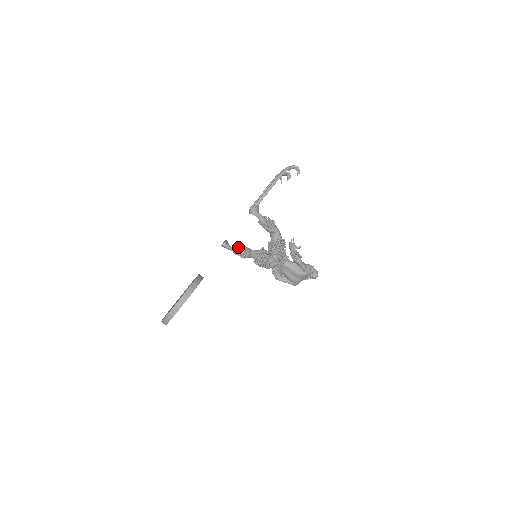
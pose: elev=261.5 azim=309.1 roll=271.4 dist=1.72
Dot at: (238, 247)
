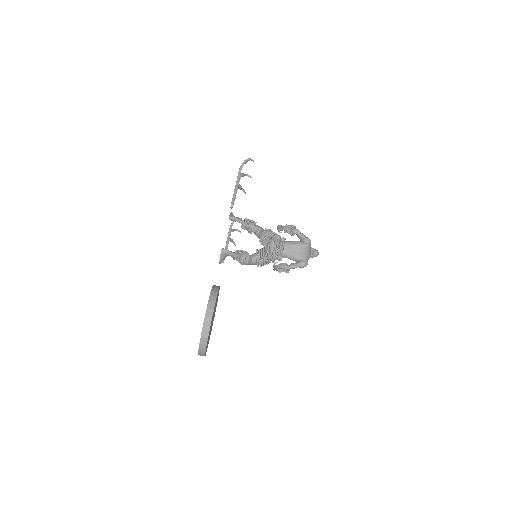
Dot at: occluded
